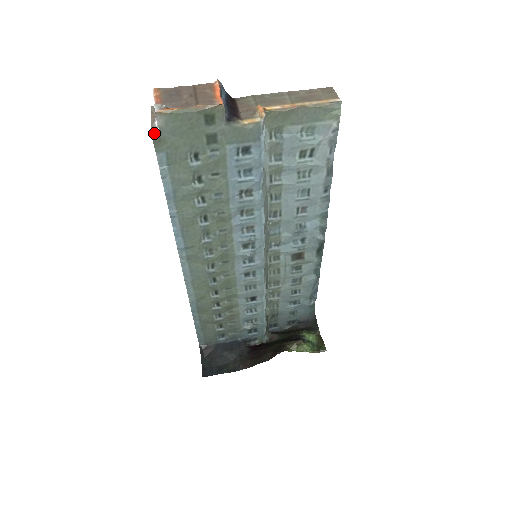
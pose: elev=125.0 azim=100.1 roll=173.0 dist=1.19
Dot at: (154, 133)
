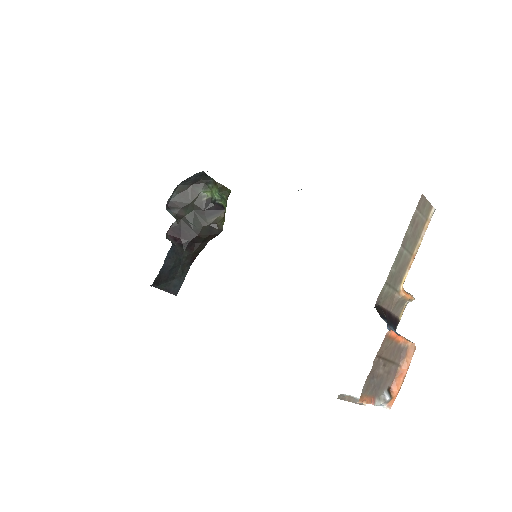
Dot at: occluded
